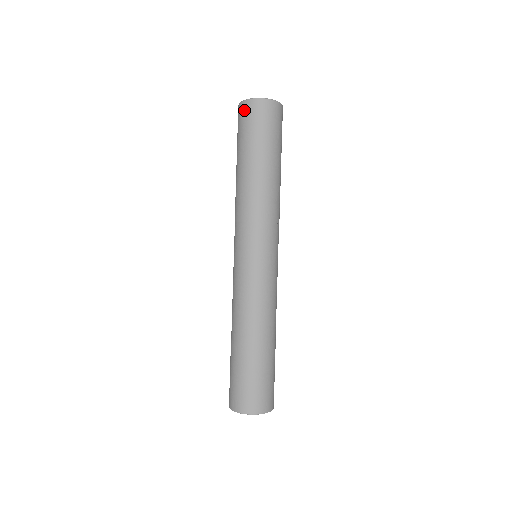
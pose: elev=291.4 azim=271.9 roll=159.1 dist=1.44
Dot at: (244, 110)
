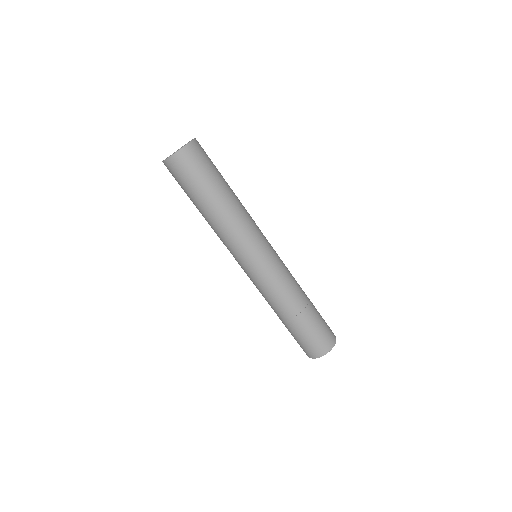
Dot at: (177, 163)
